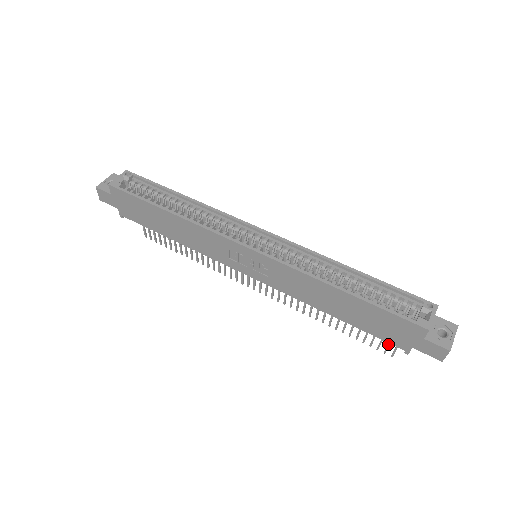
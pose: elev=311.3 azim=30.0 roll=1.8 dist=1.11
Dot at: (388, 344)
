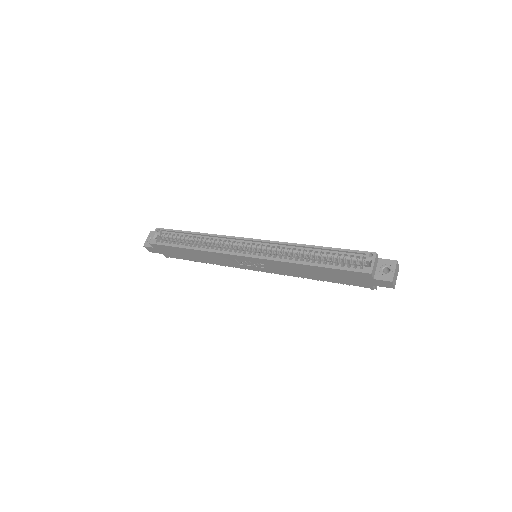
Dot at: occluded
